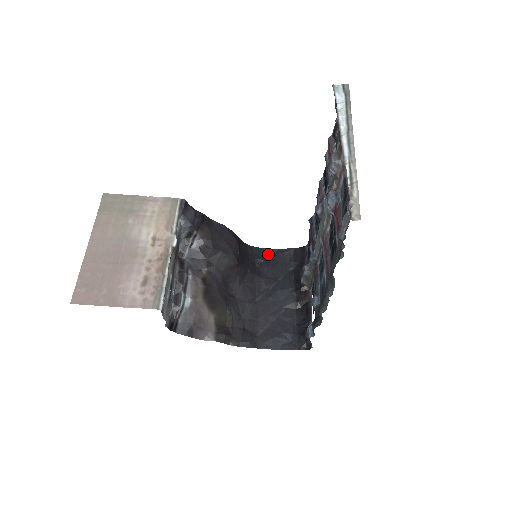
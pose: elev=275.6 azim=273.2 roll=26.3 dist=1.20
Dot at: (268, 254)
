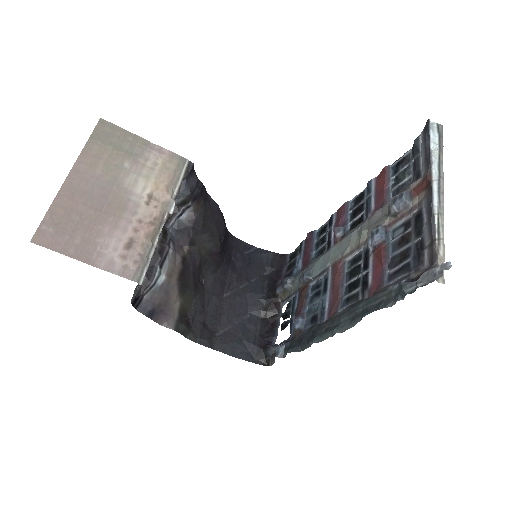
Dot at: (246, 249)
